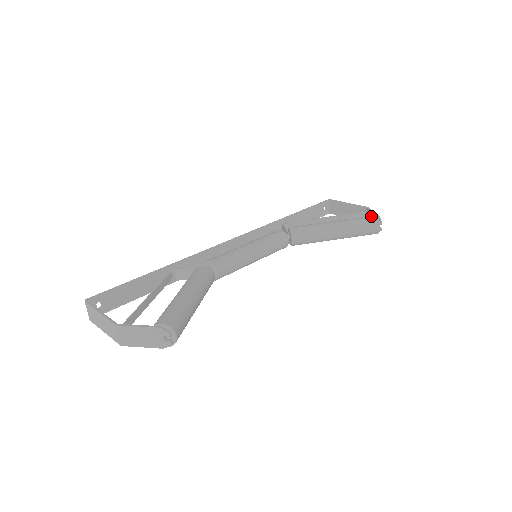
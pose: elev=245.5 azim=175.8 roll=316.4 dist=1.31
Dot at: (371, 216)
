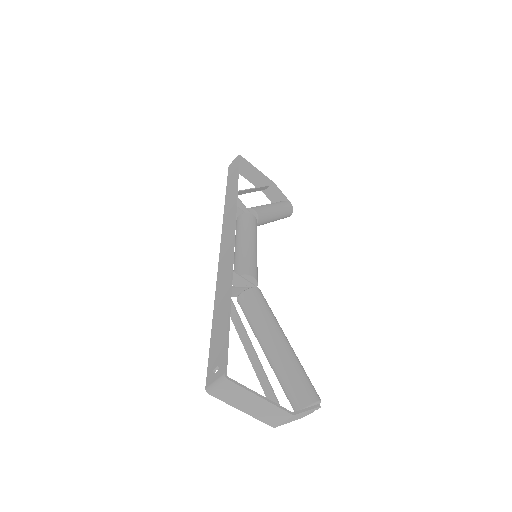
Dot at: (290, 203)
